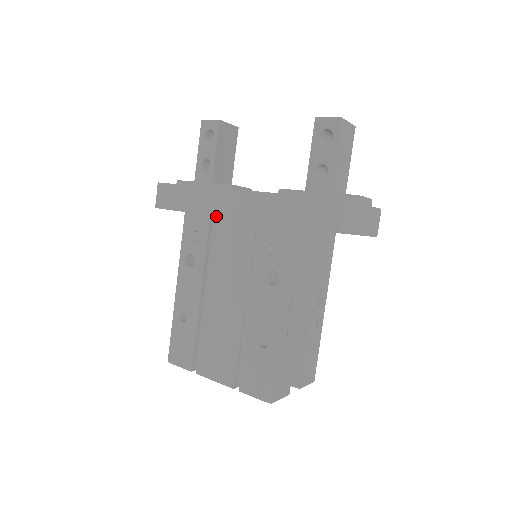
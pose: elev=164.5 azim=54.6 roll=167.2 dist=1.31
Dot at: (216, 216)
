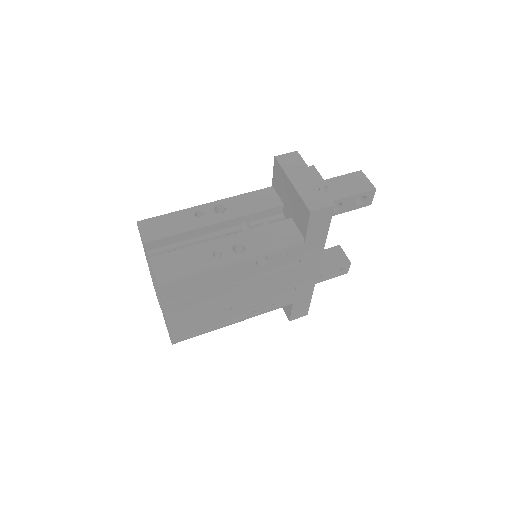
Dot at: occluded
